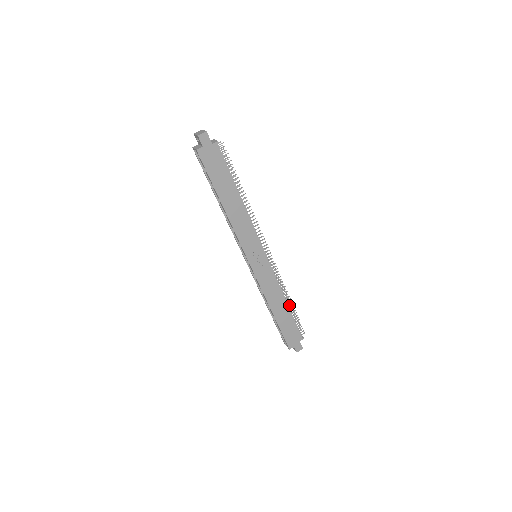
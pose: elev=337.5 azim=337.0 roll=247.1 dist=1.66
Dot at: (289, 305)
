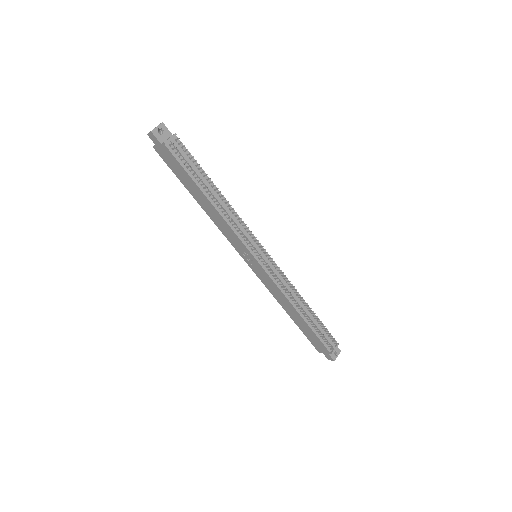
Dot at: (306, 316)
